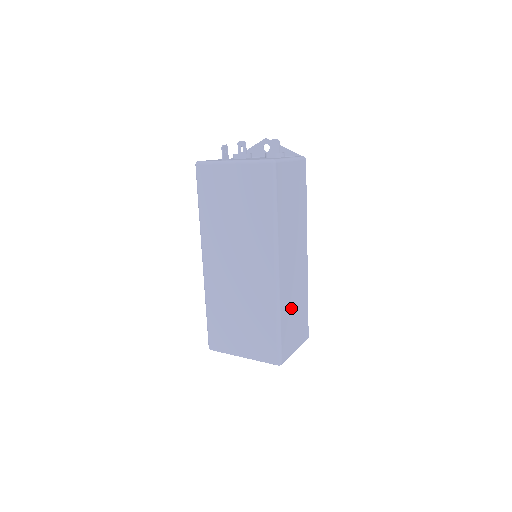
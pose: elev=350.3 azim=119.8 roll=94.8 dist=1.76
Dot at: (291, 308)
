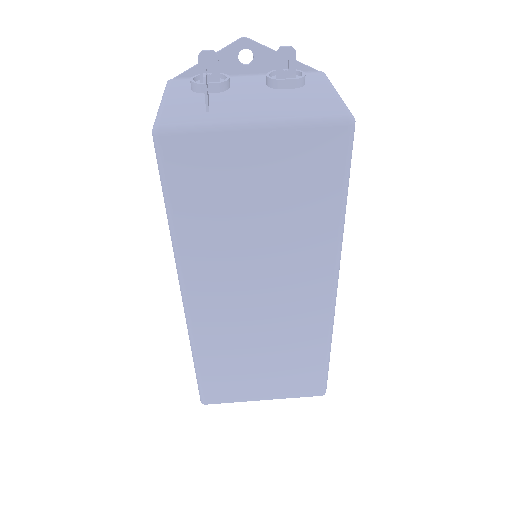
Dot at: occluded
